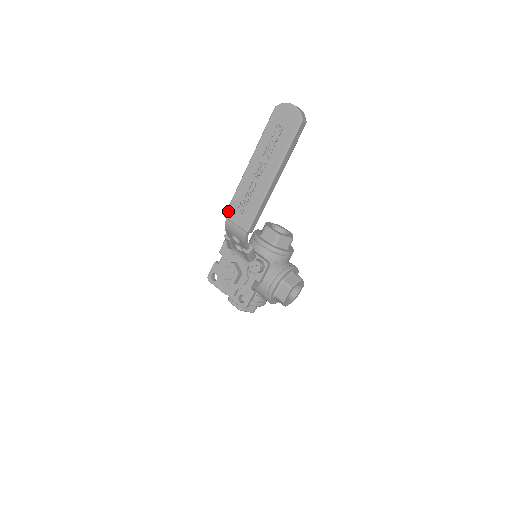
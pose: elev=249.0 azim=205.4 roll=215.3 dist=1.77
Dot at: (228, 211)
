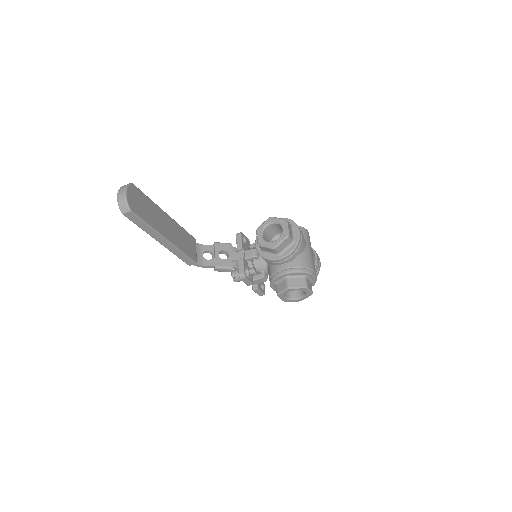
Dot at: occluded
